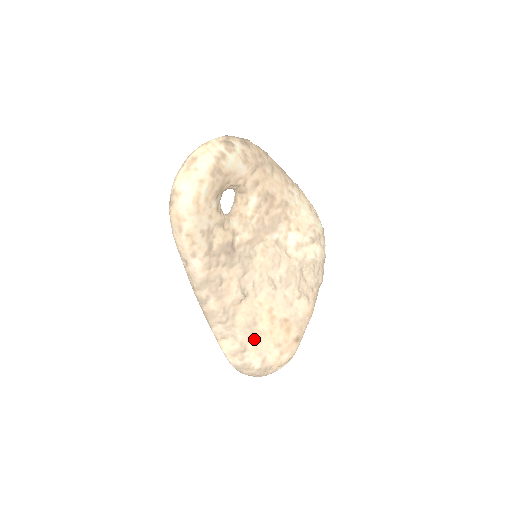
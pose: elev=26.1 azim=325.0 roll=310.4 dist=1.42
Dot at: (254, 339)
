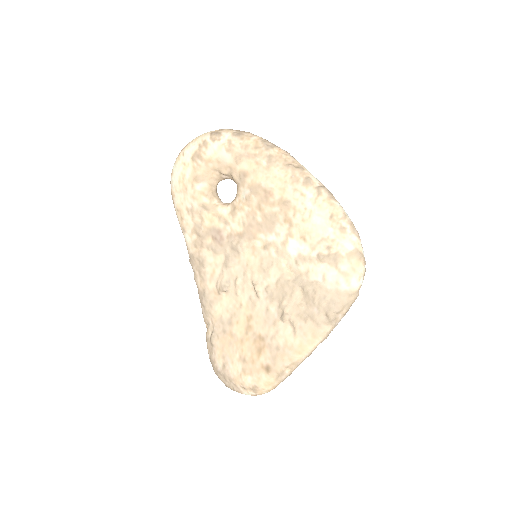
Dot at: (225, 338)
